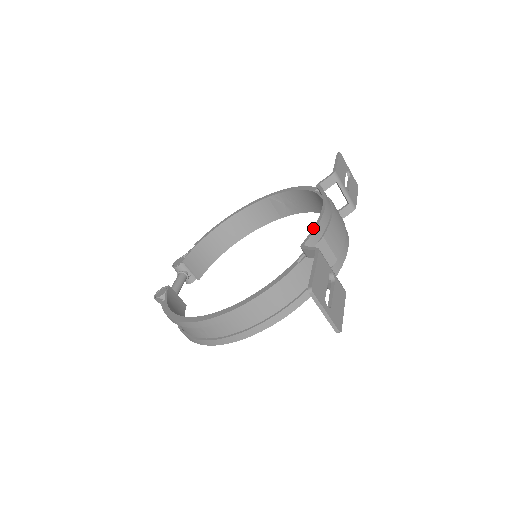
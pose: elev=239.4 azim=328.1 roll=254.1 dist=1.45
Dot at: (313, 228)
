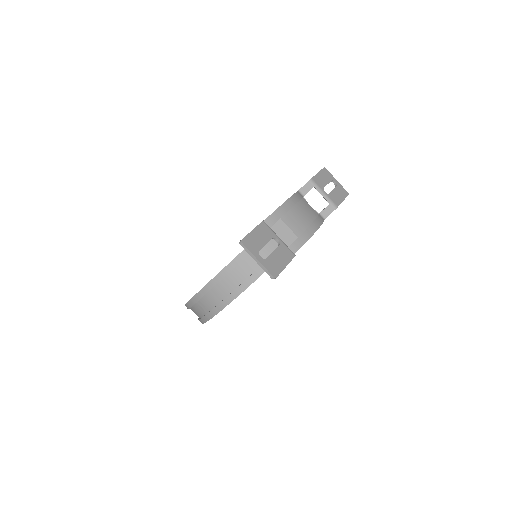
Dot at: (272, 213)
